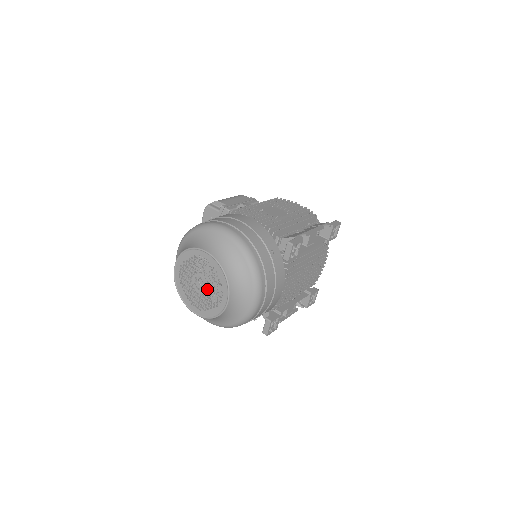
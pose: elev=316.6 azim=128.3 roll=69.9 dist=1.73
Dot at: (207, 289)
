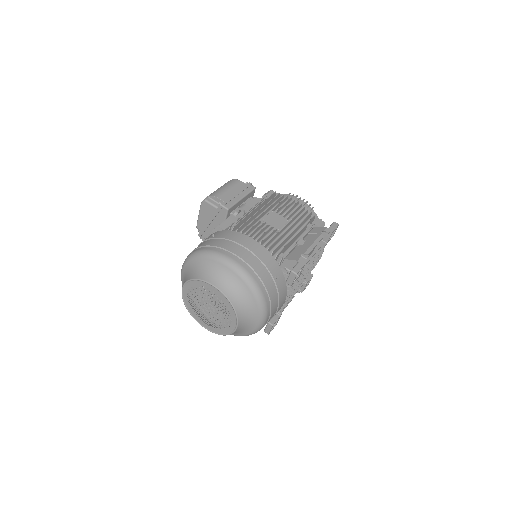
Dot at: (216, 314)
